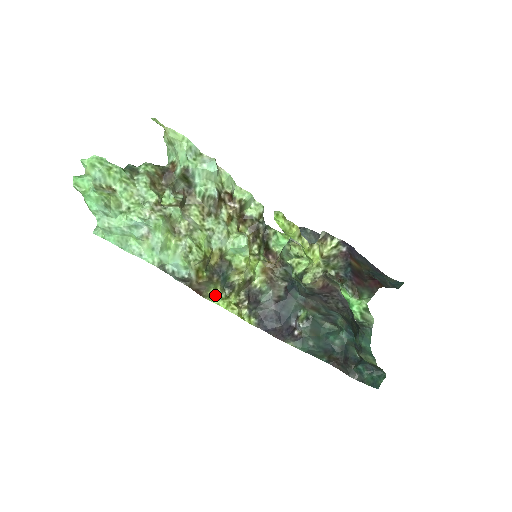
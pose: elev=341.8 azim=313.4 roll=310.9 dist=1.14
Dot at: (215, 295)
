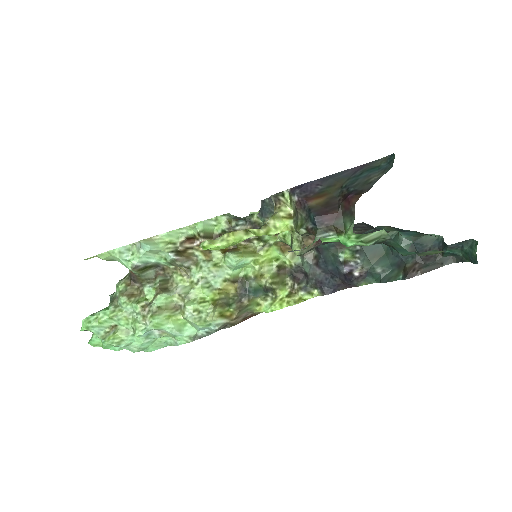
Dot at: (262, 308)
